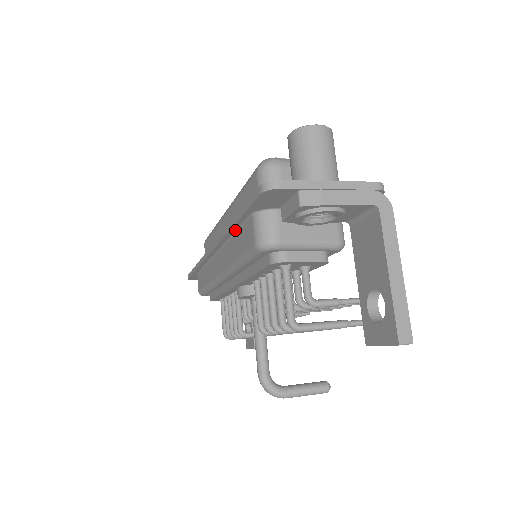
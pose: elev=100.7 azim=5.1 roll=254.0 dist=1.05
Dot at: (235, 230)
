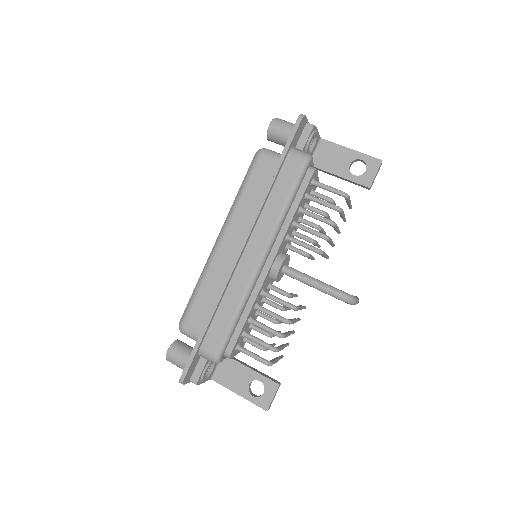
Dot at: (272, 188)
